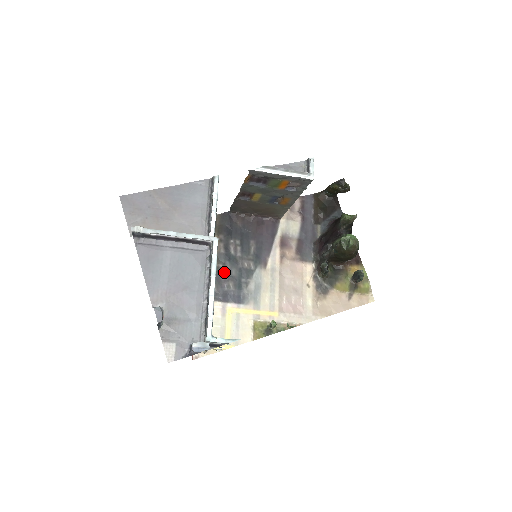
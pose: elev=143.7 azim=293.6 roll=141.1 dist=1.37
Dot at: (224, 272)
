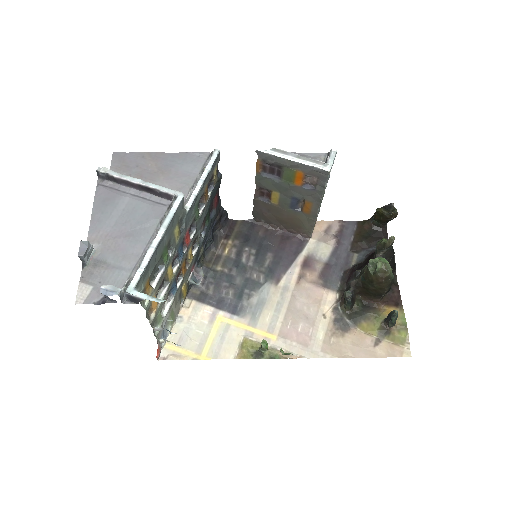
Dot at: (227, 278)
